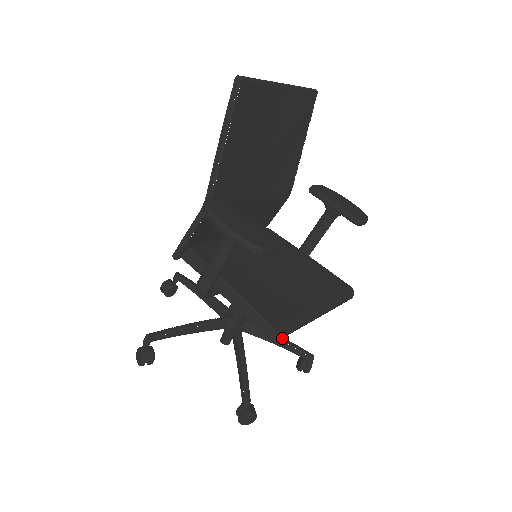
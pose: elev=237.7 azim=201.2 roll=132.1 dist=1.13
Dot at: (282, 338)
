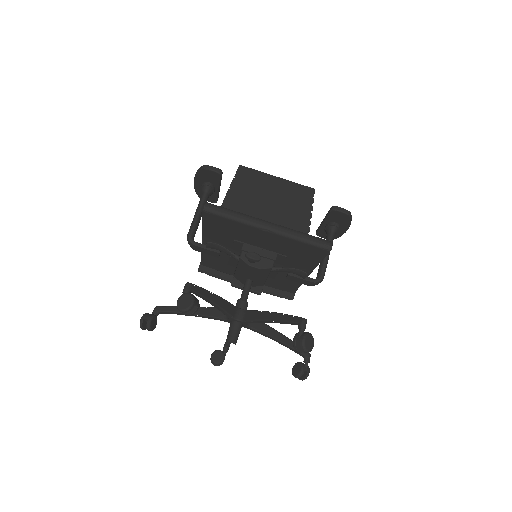
Dot at: (275, 313)
